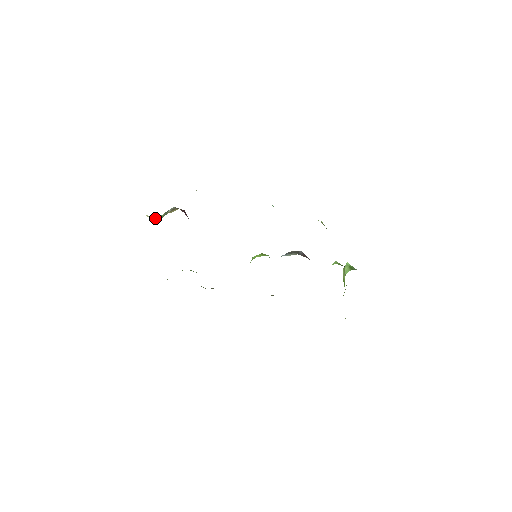
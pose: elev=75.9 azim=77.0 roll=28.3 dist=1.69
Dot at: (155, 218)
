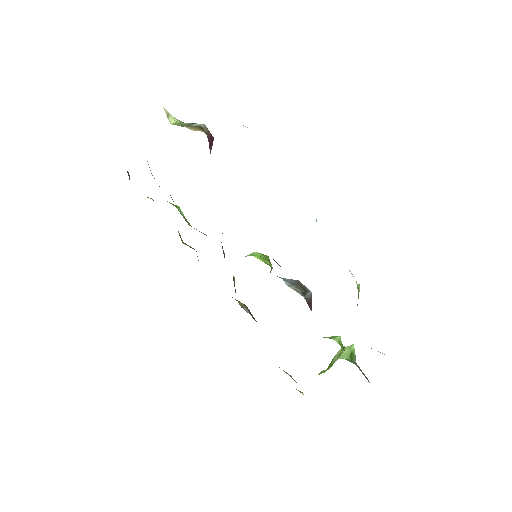
Dot at: (173, 120)
